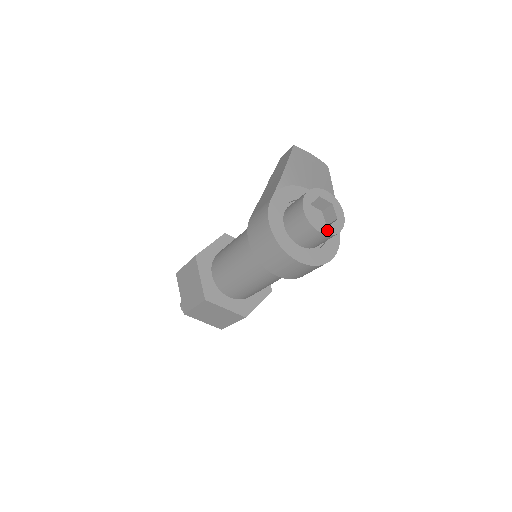
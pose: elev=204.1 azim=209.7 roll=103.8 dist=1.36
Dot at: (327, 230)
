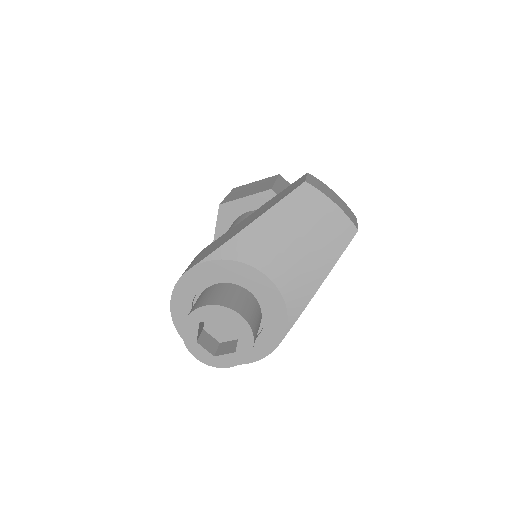
Dot at: (208, 359)
